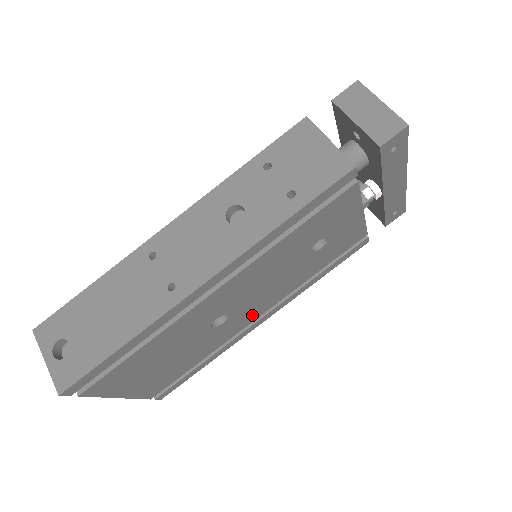
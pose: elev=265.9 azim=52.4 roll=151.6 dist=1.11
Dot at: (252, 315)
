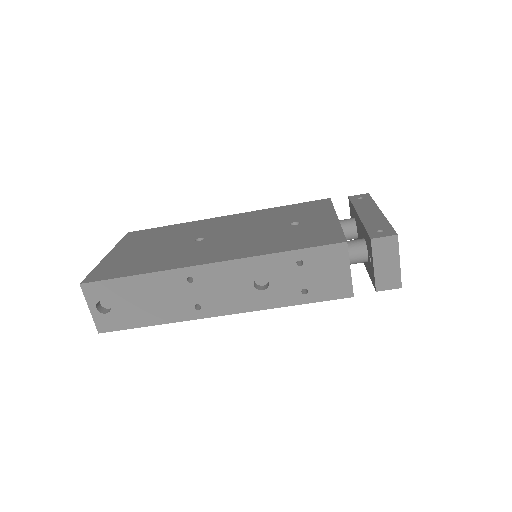
Dot at: occluded
